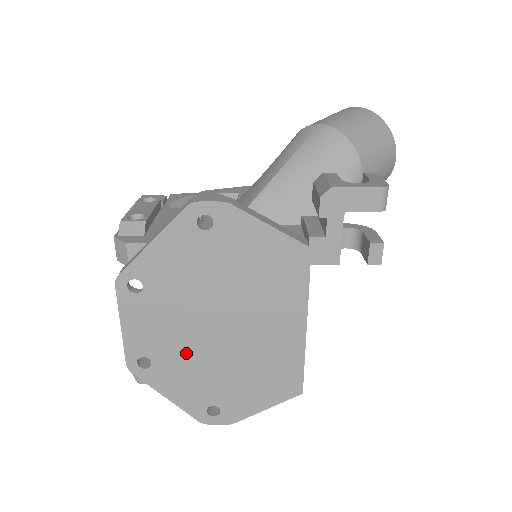
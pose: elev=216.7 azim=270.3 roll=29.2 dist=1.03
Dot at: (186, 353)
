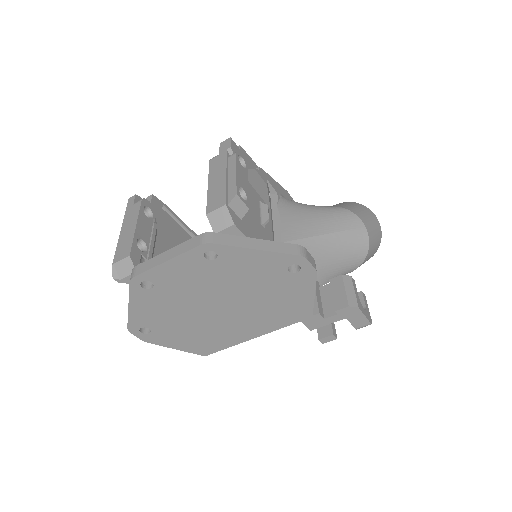
Dot at: (180, 300)
